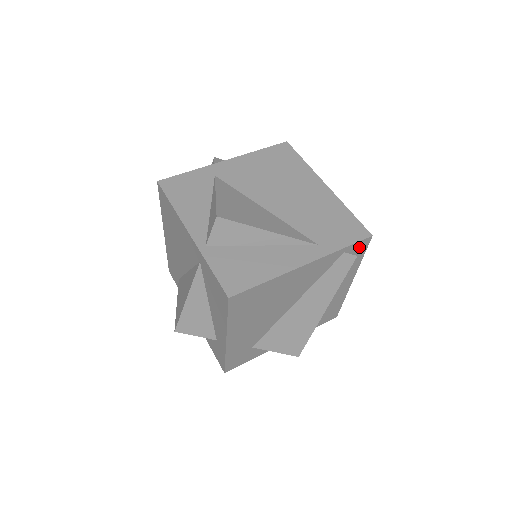
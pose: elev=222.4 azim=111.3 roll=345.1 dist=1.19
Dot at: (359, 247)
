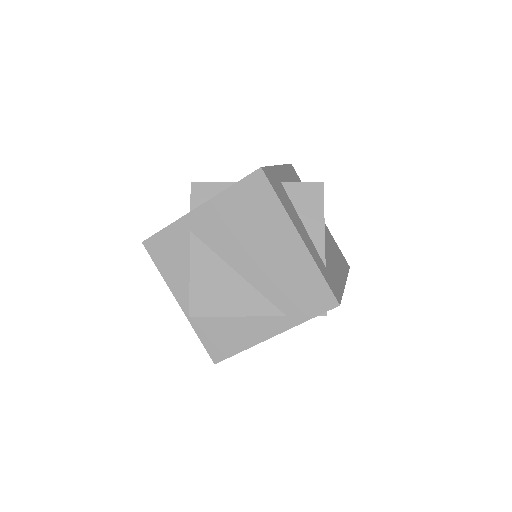
Dot at: occluded
